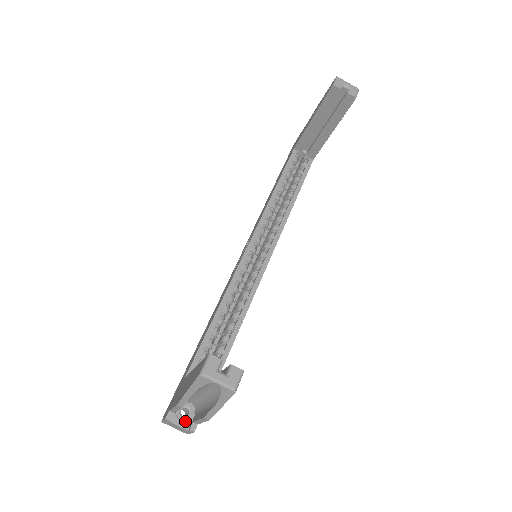
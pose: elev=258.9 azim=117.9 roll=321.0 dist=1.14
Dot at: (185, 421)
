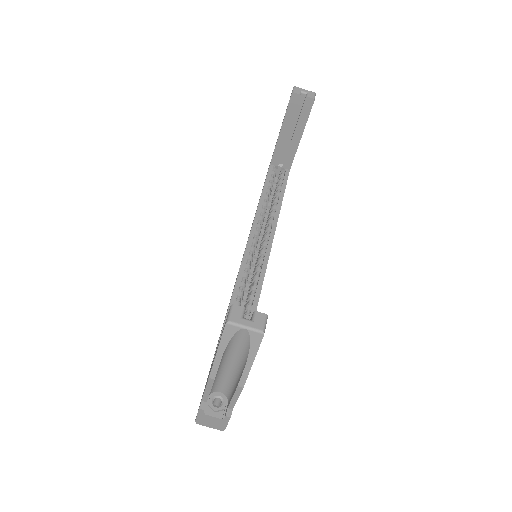
Dot at: (219, 411)
